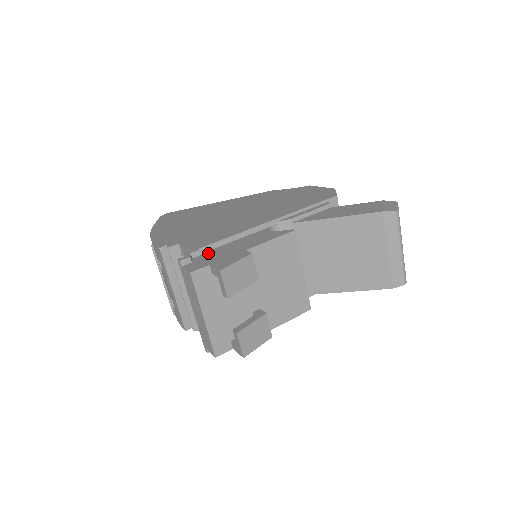
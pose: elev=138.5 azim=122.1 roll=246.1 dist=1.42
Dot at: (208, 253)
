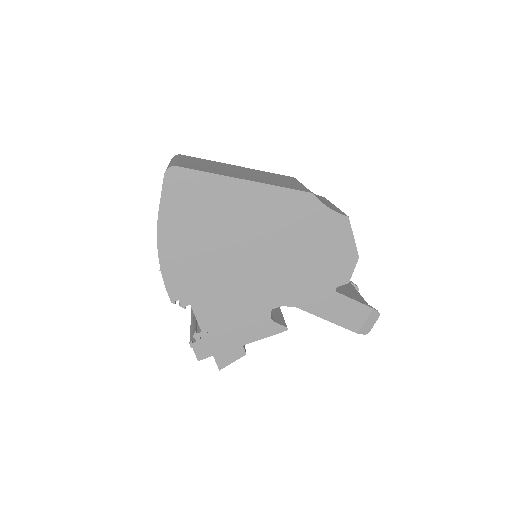
Dot at: (214, 333)
